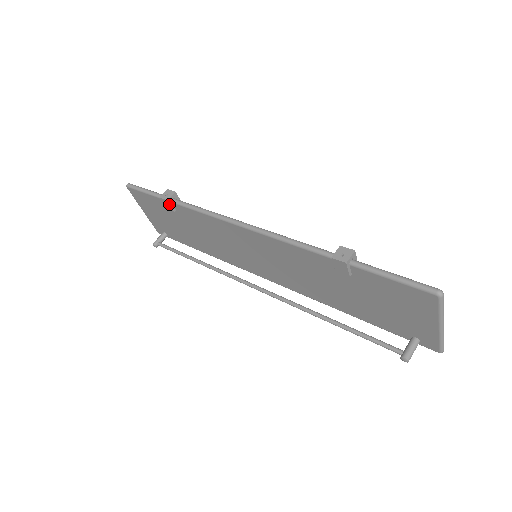
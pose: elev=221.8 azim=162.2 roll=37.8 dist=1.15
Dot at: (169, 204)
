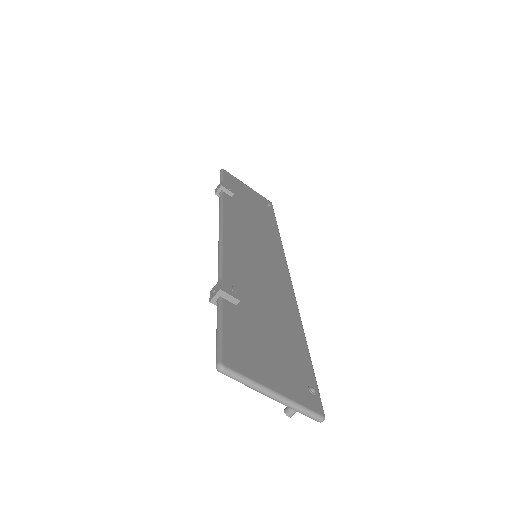
Dot at: occluded
